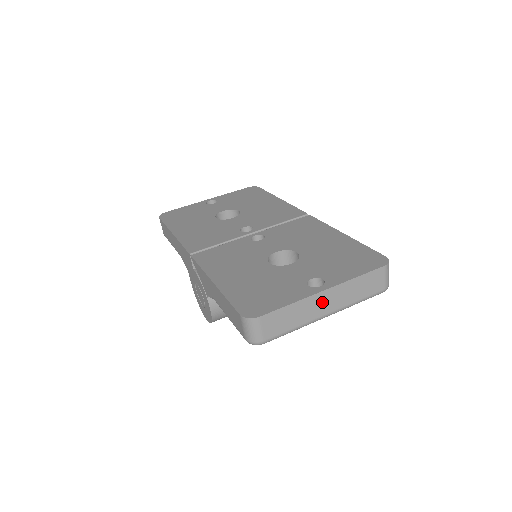
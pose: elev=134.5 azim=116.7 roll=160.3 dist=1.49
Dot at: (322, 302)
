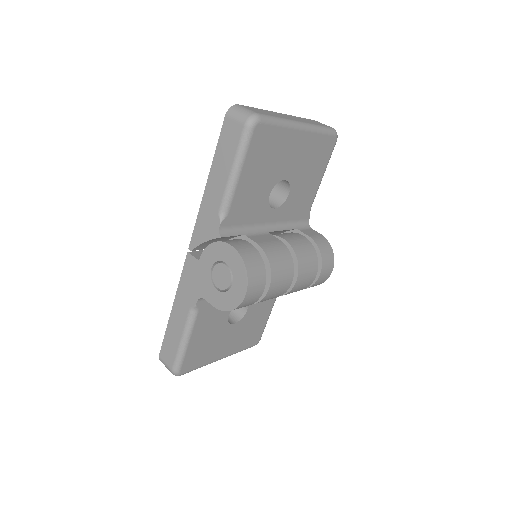
Dot at: (286, 116)
